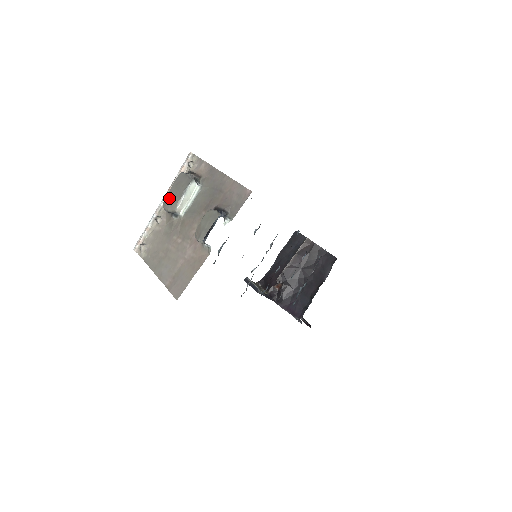
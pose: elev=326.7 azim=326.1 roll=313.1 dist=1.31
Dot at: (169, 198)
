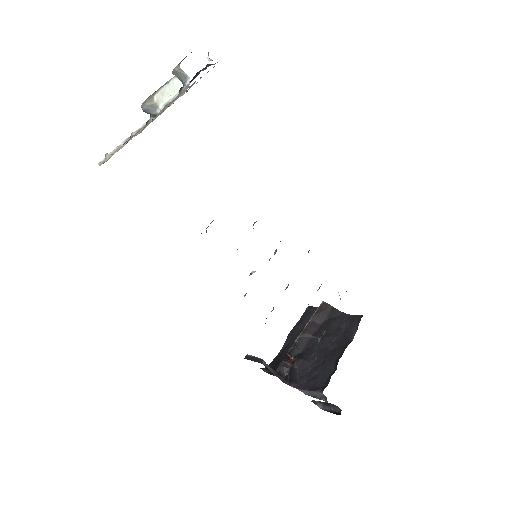
Dot at: (149, 96)
